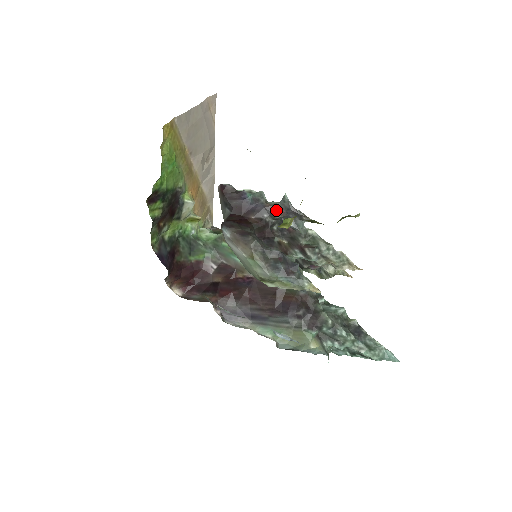
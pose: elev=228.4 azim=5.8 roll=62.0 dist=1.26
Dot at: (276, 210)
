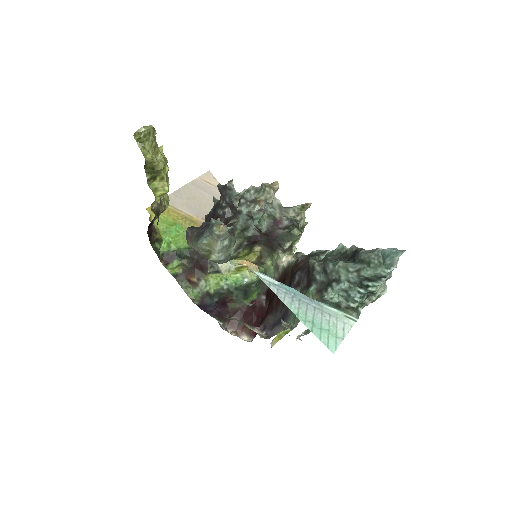
Dot at: (220, 200)
